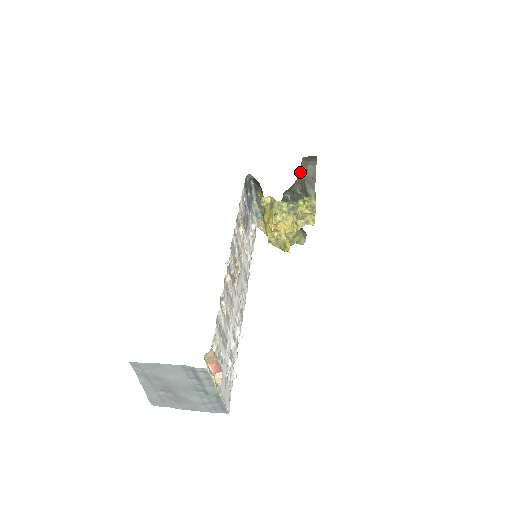
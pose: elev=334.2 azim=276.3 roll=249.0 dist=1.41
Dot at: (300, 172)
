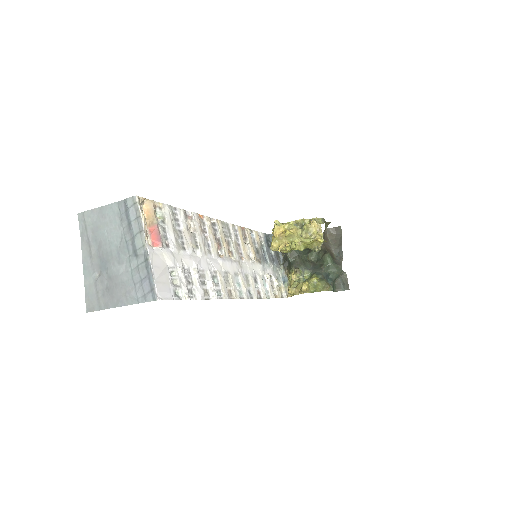
Dot at: occluded
